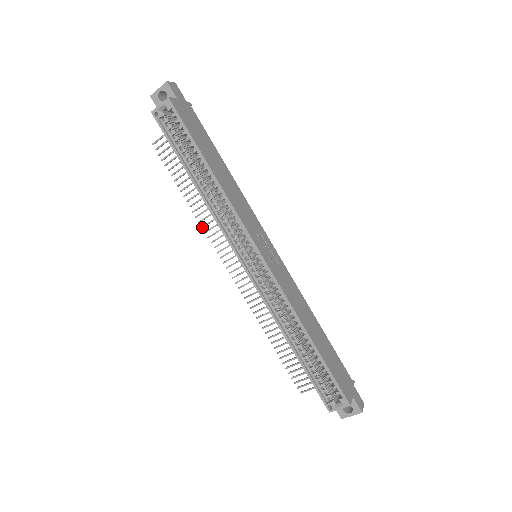
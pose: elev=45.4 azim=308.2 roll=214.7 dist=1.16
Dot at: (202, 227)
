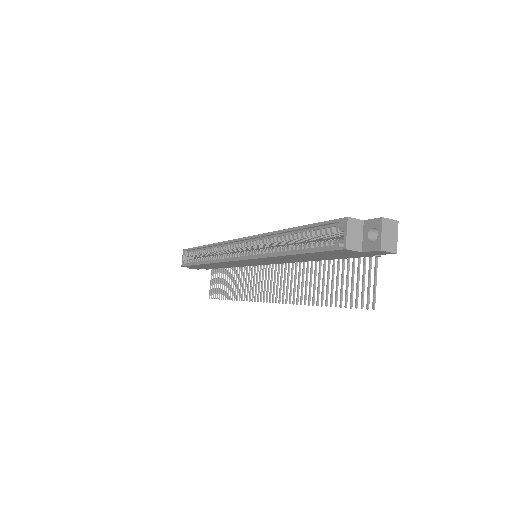
Dot at: (244, 300)
